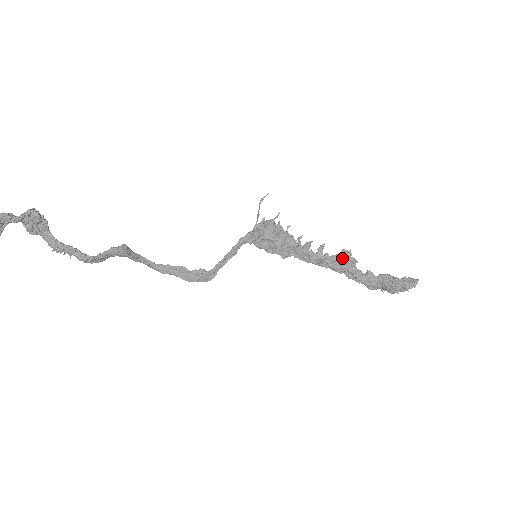
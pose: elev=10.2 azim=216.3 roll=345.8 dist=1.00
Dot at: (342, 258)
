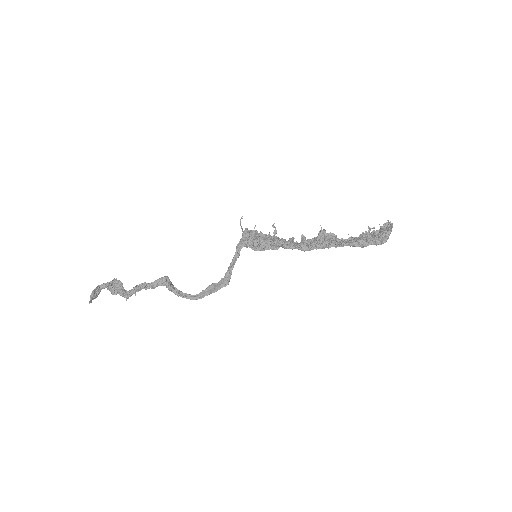
Dot at: (321, 236)
